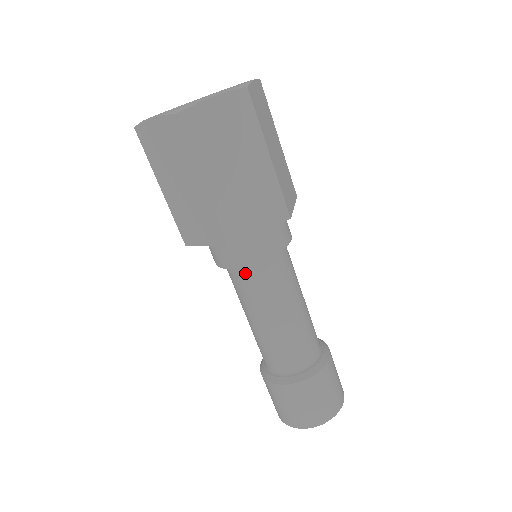
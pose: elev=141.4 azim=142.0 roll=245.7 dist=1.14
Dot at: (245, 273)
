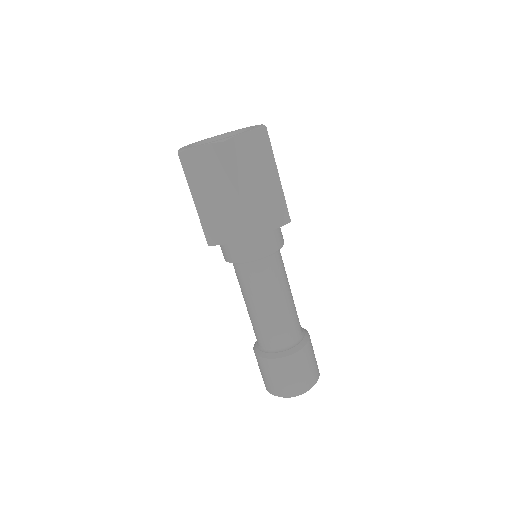
Dot at: (235, 266)
